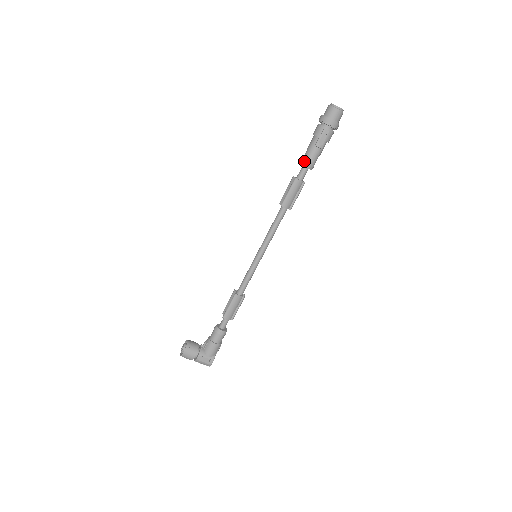
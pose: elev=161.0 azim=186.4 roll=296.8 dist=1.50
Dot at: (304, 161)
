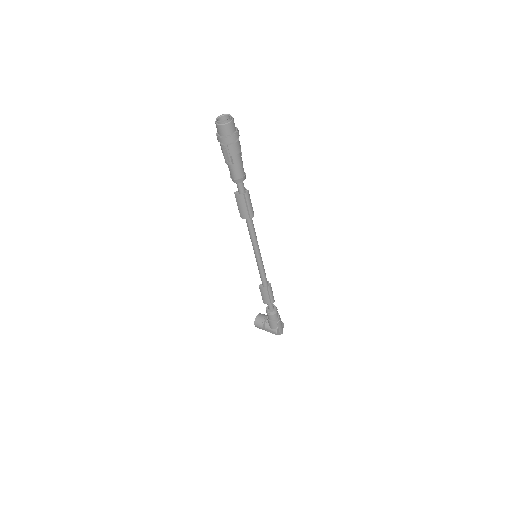
Dot at: (230, 177)
